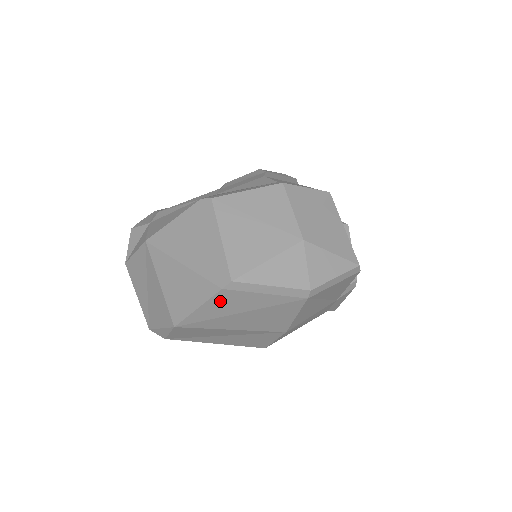
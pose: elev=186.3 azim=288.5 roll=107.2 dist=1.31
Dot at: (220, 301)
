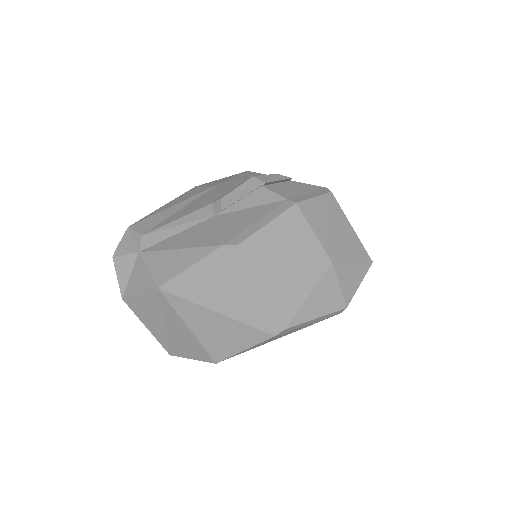
Dot at: (268, 340)
